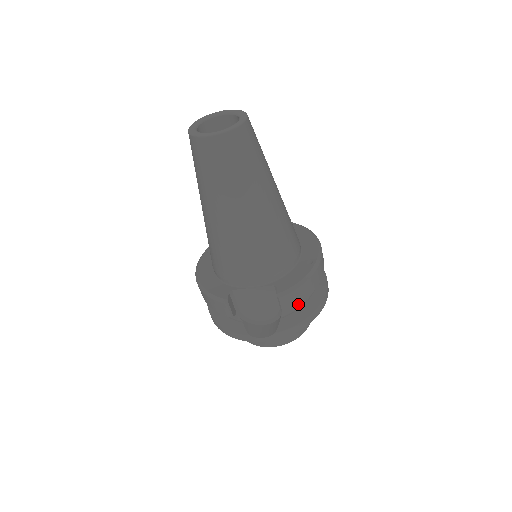
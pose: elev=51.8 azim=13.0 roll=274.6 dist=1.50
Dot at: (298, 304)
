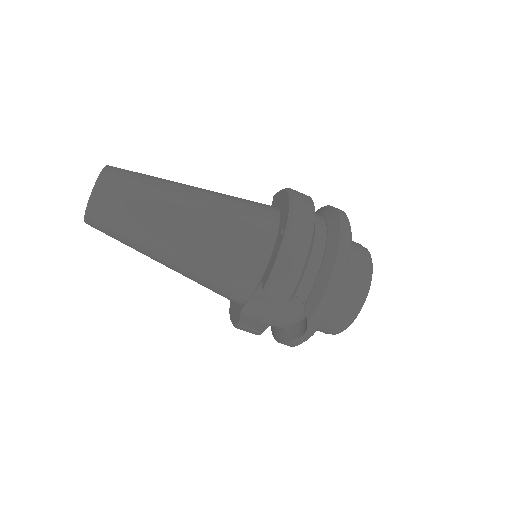
Dot at: (311, 278)
